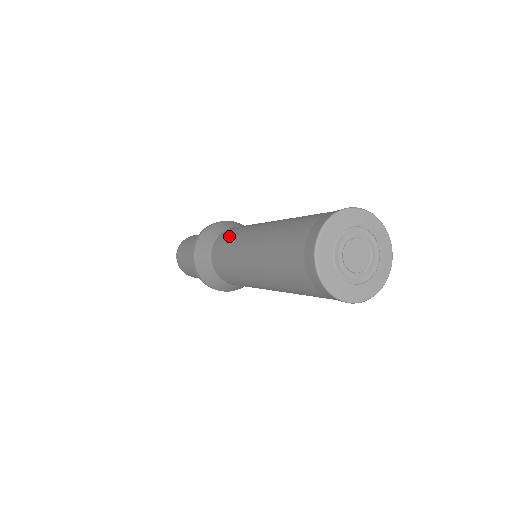
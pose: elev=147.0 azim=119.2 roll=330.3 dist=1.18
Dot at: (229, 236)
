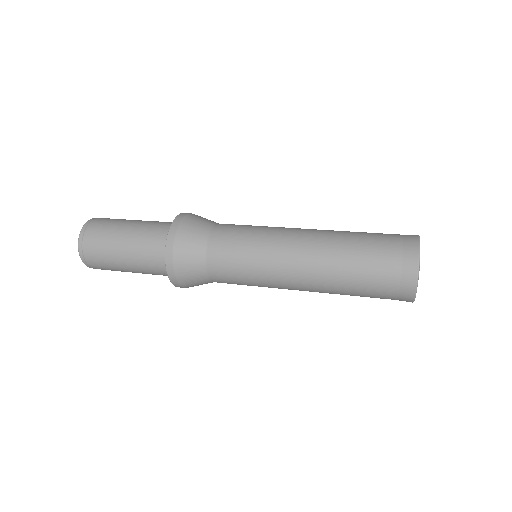
Dot at: (239, 269)
